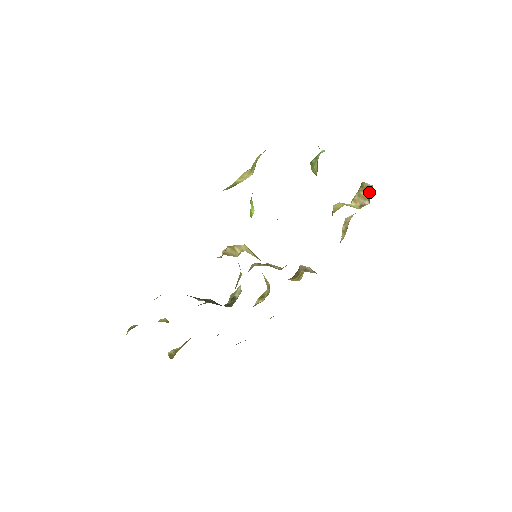
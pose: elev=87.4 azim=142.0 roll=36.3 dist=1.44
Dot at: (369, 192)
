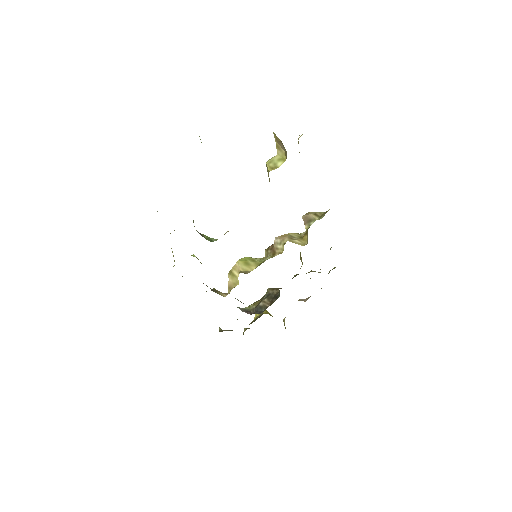
Dot at: occluded
